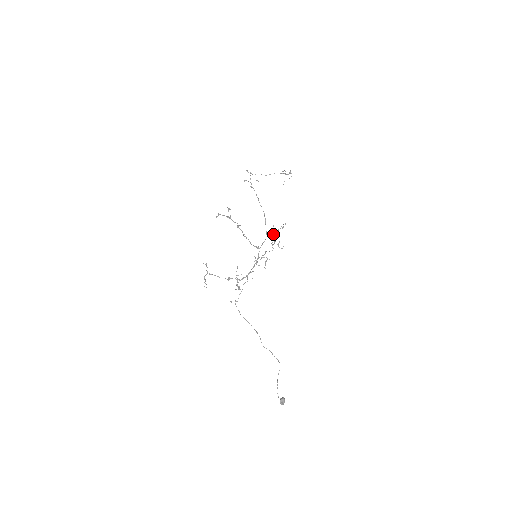
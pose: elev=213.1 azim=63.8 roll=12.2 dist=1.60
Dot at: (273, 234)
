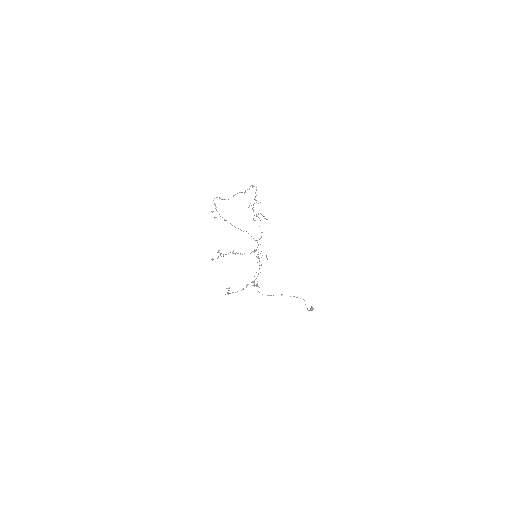
Dot at: occluded
